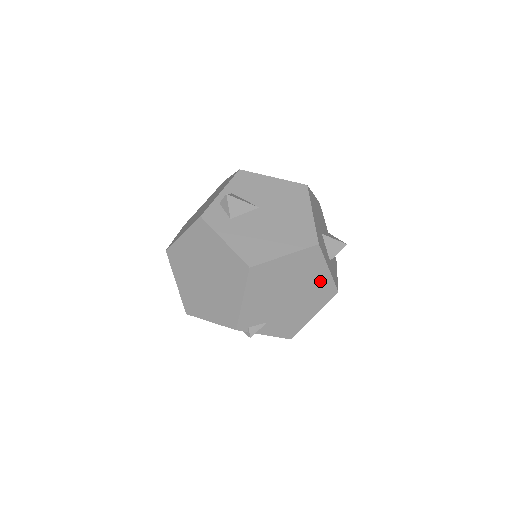
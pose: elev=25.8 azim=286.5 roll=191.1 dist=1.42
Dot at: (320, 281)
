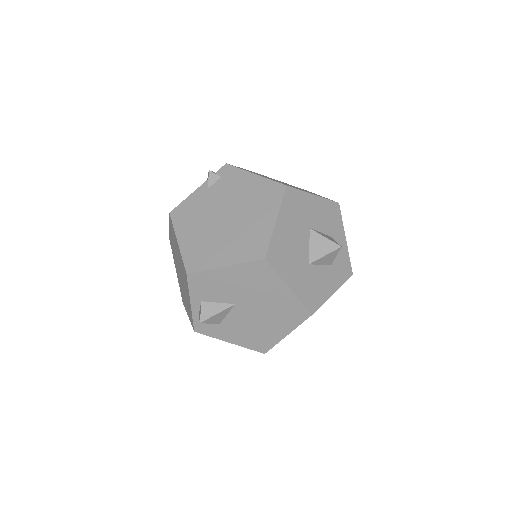
Dot at: occluded
